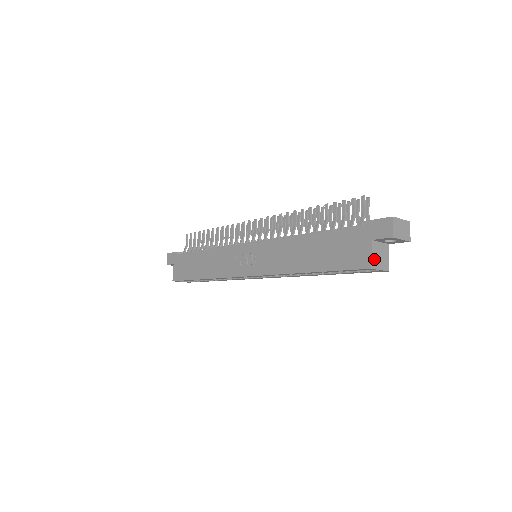
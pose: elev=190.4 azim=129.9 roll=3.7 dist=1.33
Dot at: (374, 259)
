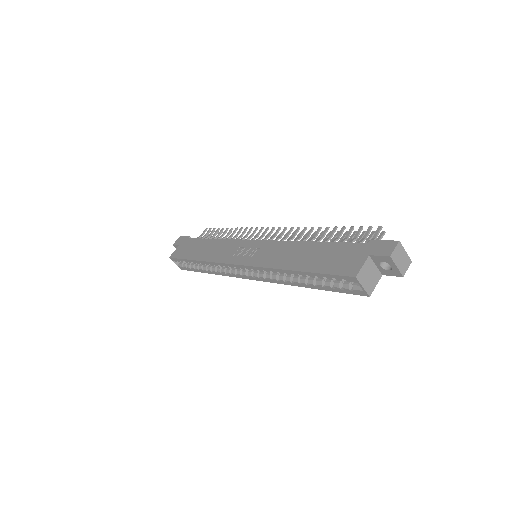
Dot at: (362, 272)
